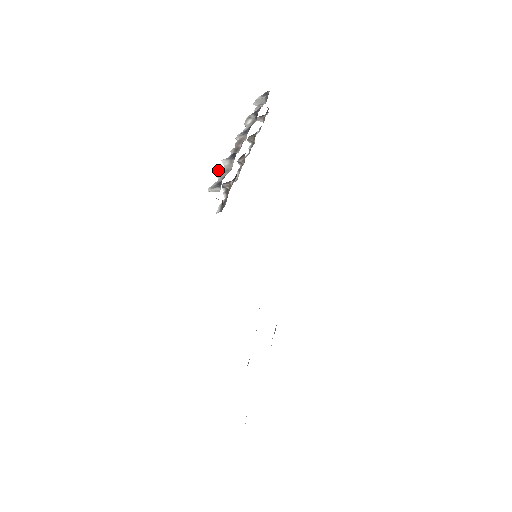
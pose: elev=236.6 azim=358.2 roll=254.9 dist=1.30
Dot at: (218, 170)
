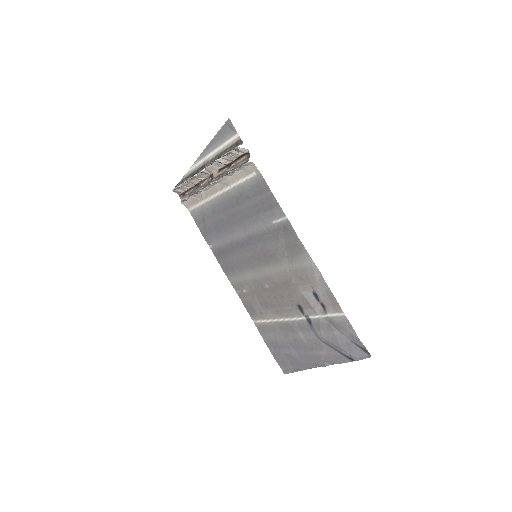
Dot at: (223, 155)
